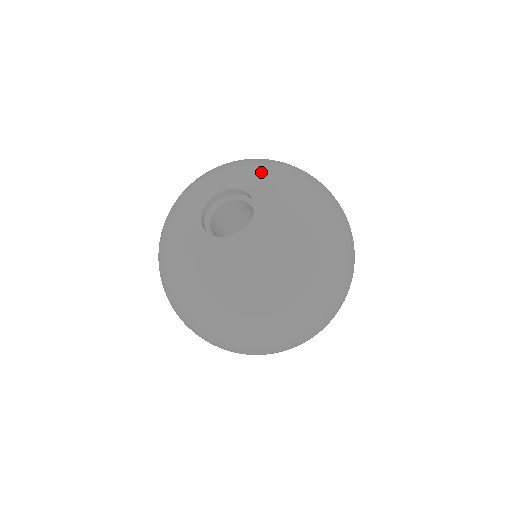
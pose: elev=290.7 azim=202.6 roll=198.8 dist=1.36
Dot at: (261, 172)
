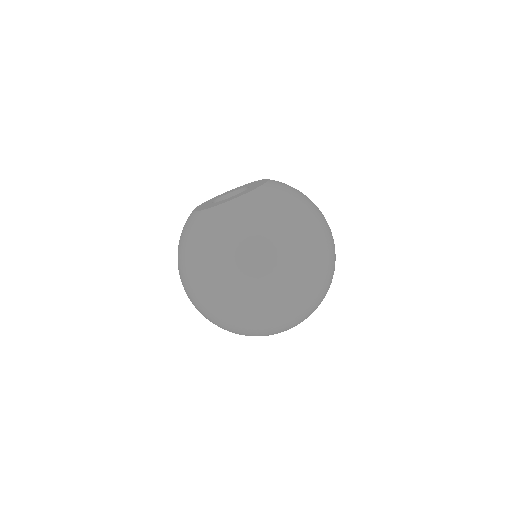
Dot at: (266, 181)
